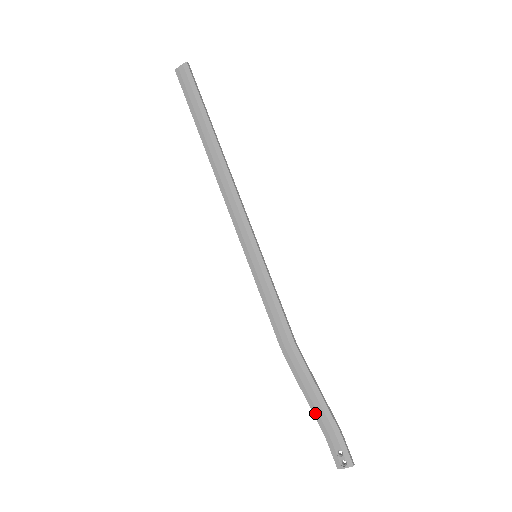
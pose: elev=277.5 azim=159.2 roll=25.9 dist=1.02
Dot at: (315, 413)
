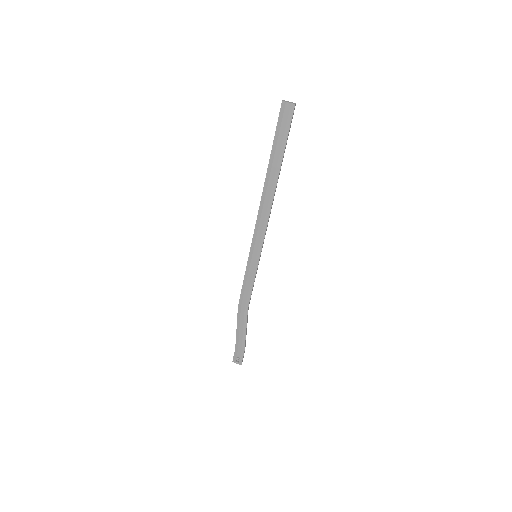
Dot at: (237, 338)
